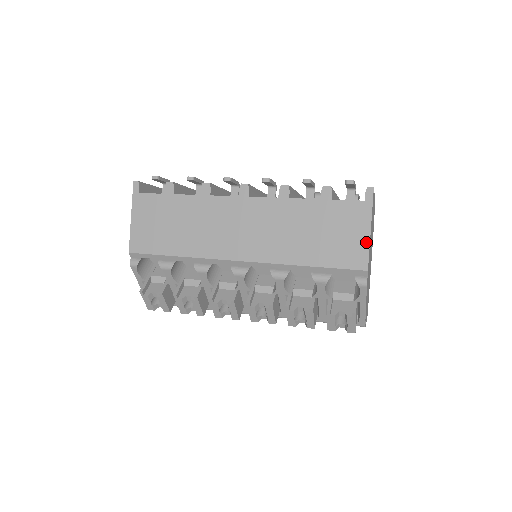
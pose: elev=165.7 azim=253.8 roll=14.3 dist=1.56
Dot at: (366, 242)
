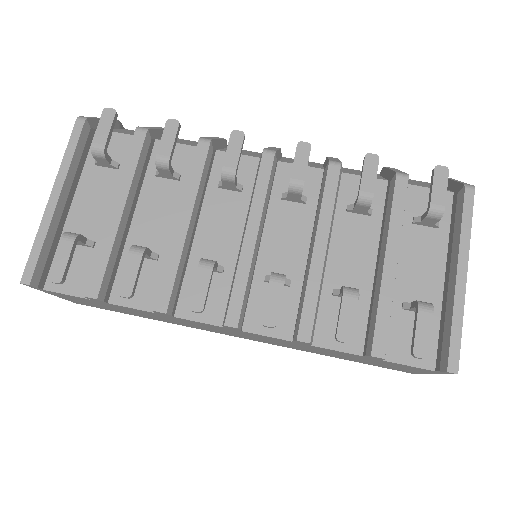
Dot at: (420, 373)
